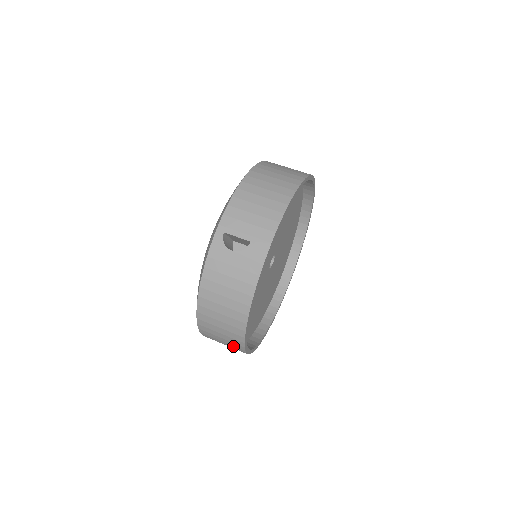
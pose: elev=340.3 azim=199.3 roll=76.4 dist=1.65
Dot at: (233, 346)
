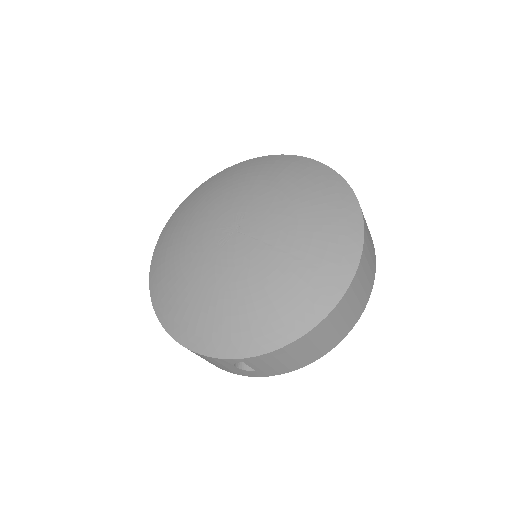
Dot at: occluded
